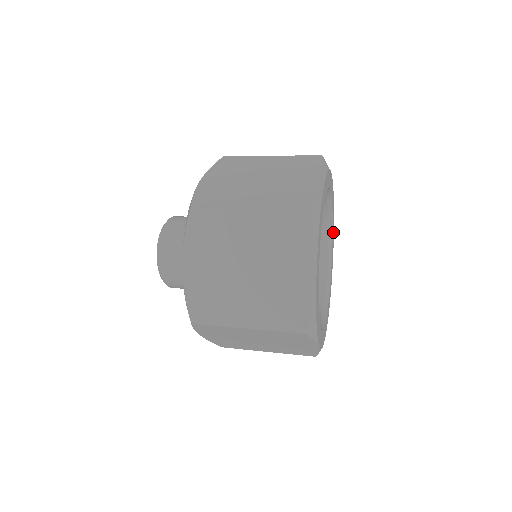
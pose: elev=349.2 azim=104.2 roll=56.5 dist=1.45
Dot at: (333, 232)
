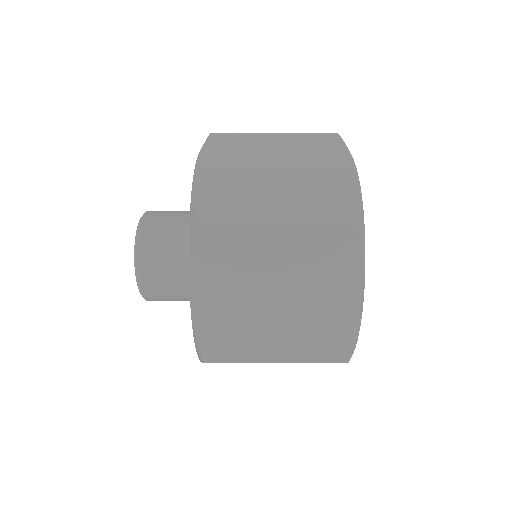
Dot at: occluded
